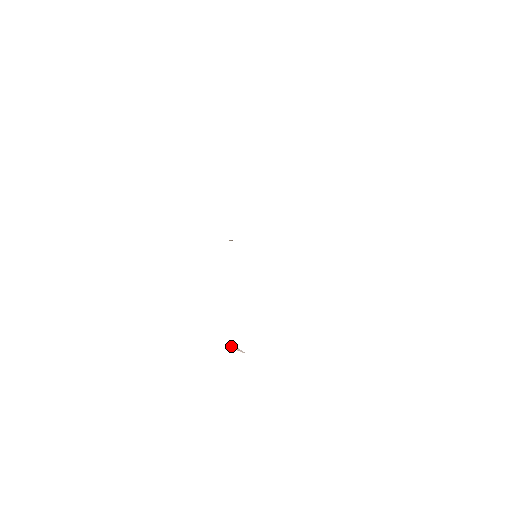
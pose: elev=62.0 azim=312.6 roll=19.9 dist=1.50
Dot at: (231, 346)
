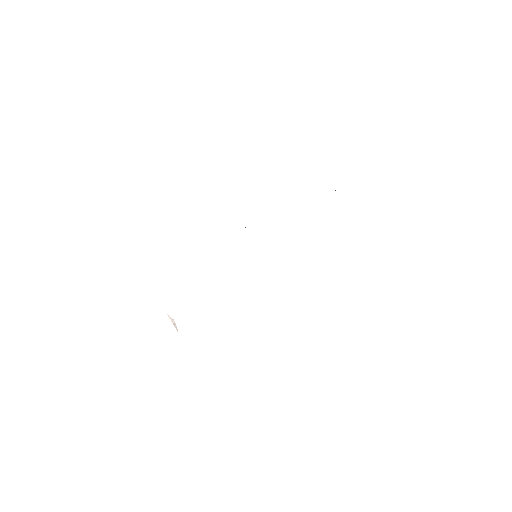
Dot at: occluded
